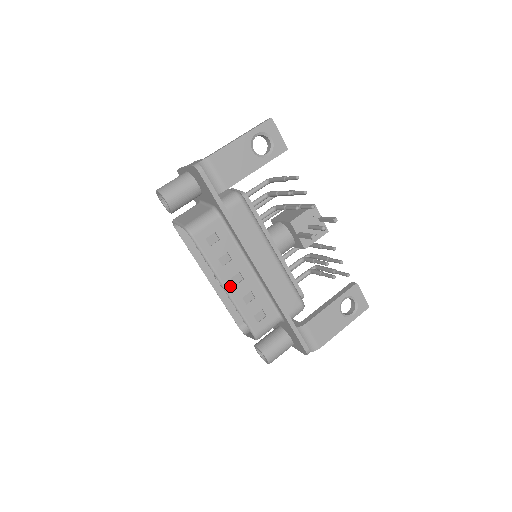
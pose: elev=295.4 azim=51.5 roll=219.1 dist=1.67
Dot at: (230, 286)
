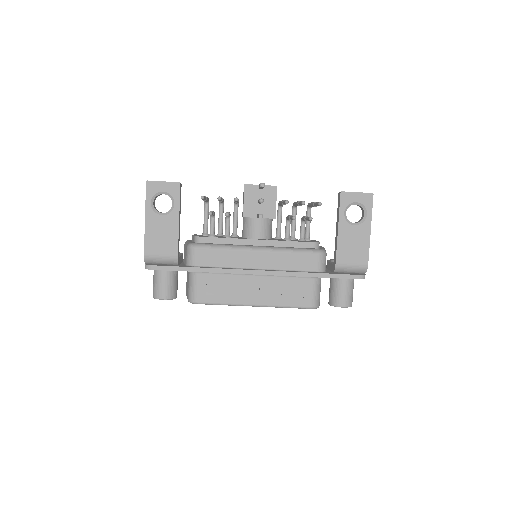
Dot at: (256, 301)
